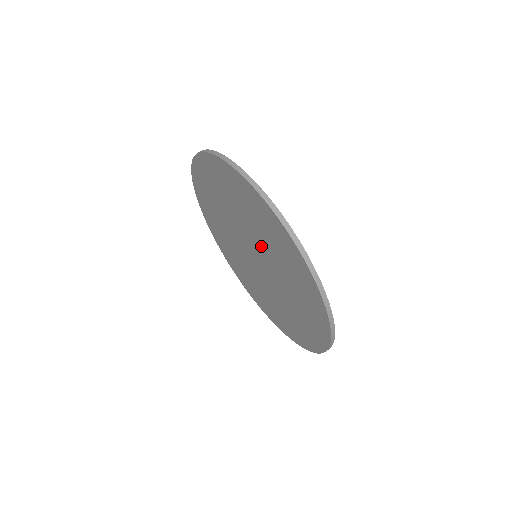
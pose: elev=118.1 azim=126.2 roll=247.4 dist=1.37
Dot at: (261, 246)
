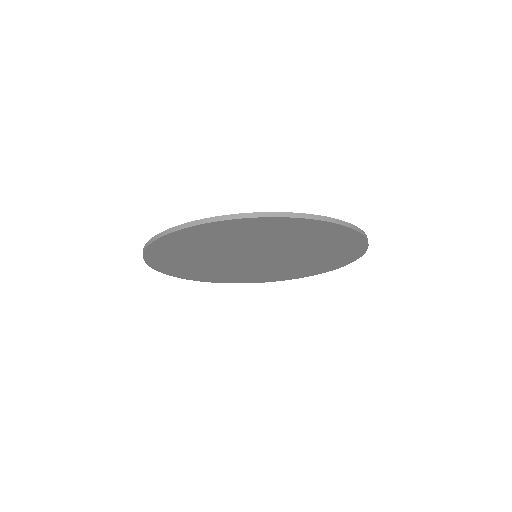
Dot at: (265, 246)
